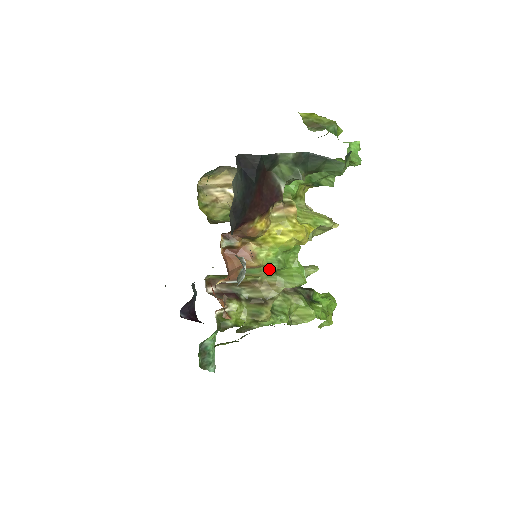
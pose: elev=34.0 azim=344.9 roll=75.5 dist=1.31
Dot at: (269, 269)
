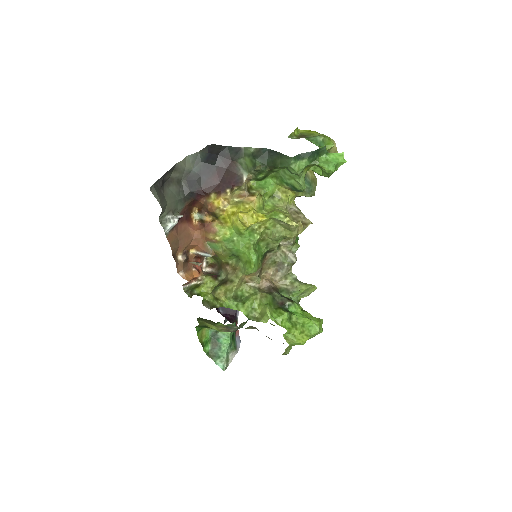
Dot at: (225, 247)
